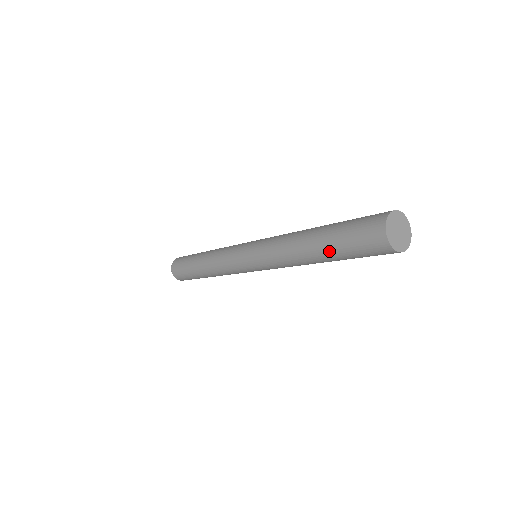
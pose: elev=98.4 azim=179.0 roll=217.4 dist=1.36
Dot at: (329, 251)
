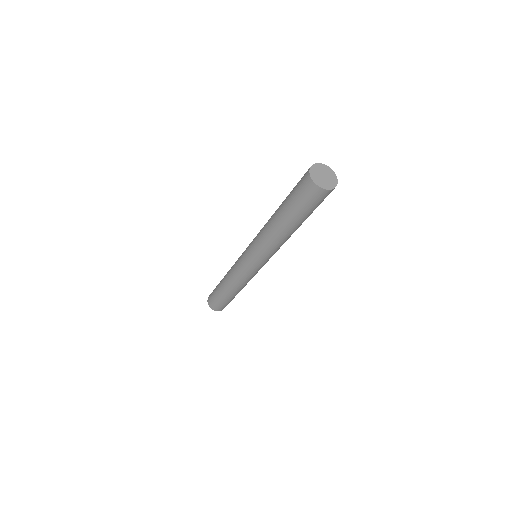
Dot at: (284, 207)
